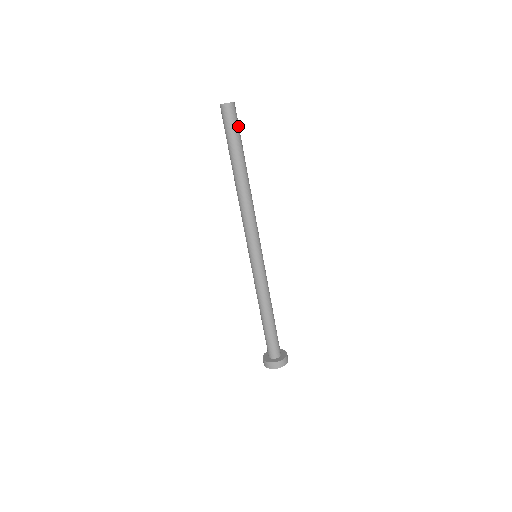
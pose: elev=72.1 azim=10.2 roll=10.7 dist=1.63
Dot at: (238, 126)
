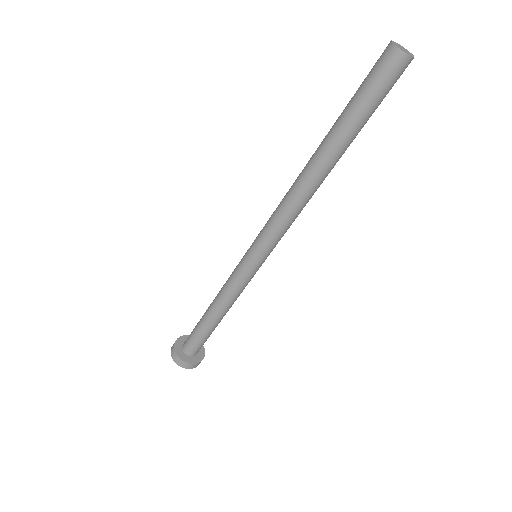
Dot at: occluded
